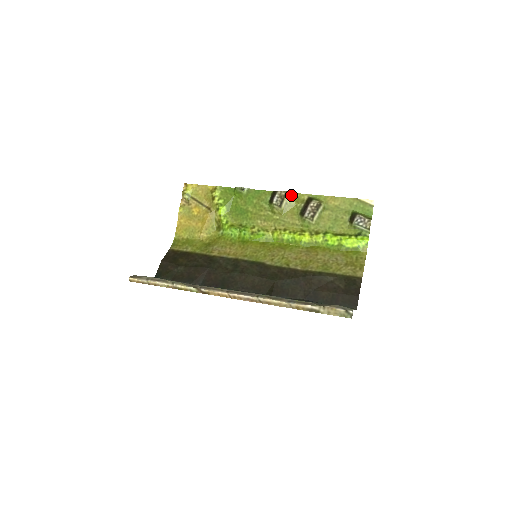
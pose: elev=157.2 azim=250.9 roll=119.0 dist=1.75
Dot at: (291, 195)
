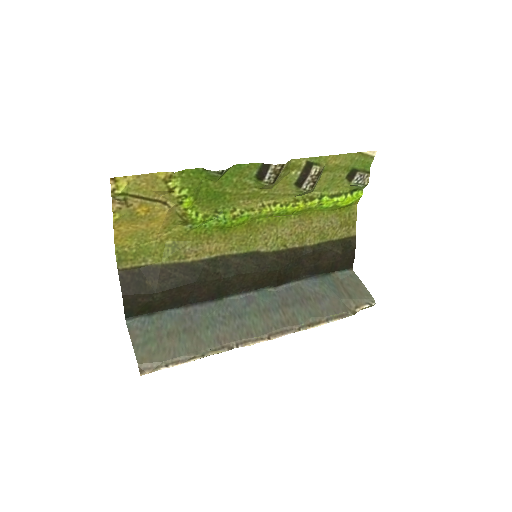
Dot at: (287, 166)
